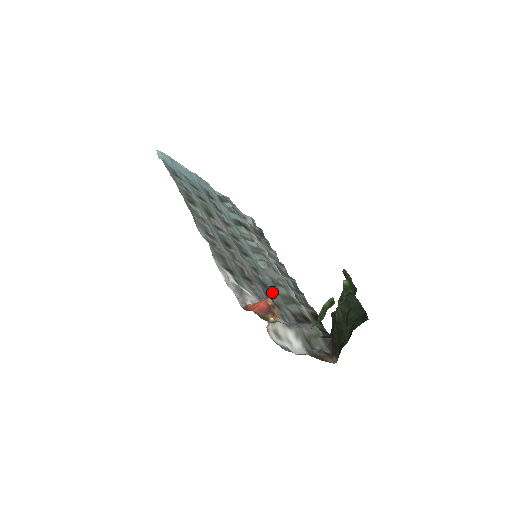
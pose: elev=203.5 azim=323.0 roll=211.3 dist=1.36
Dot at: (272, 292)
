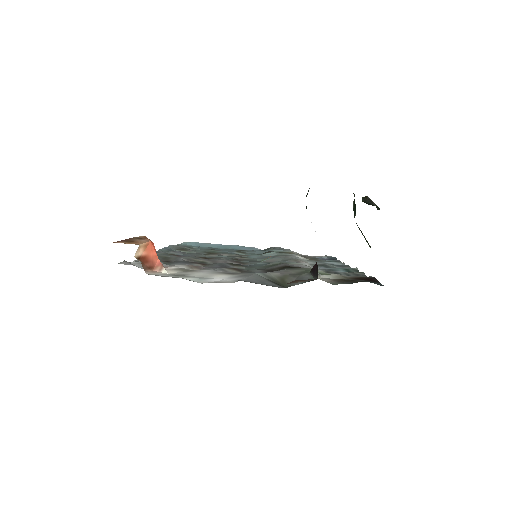
Dot at: (250, 267)
